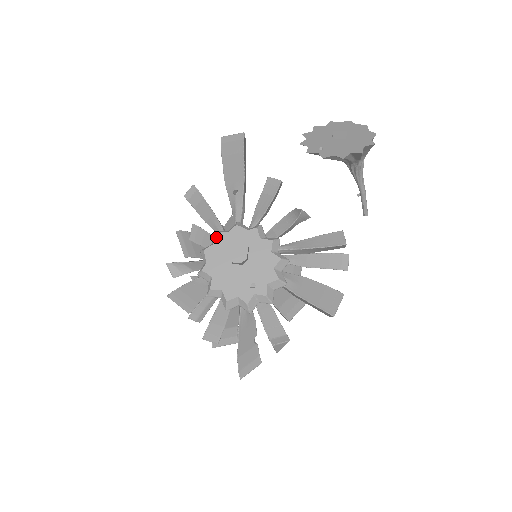
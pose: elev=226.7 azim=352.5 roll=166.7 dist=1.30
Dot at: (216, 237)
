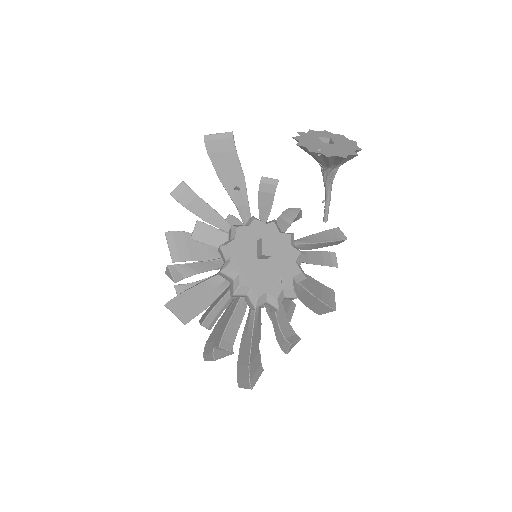
Dot at: (237, 231)
